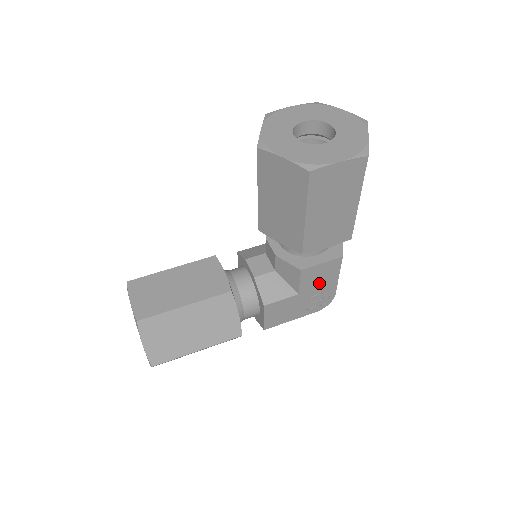
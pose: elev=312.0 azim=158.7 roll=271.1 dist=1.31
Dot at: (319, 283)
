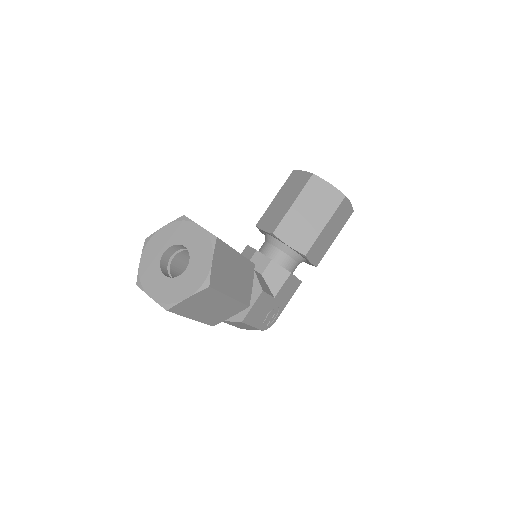
Dot at: (283, 297)
